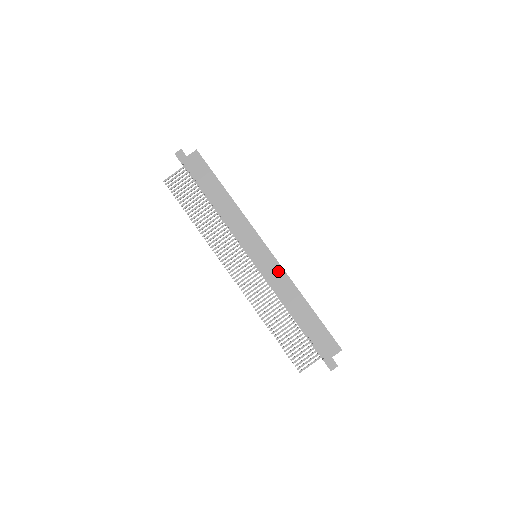
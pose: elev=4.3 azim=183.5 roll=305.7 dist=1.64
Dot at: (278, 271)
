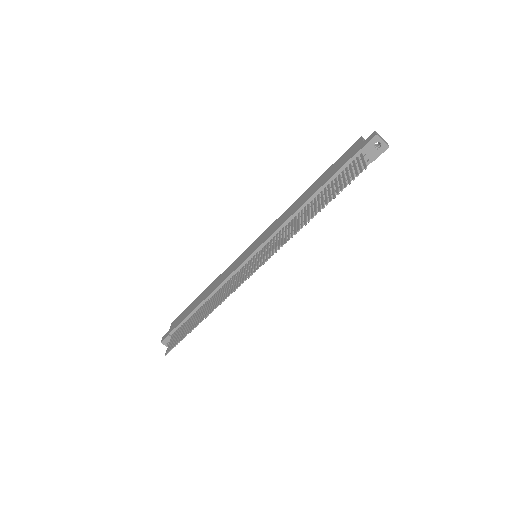
Dot at: (272, 227)
